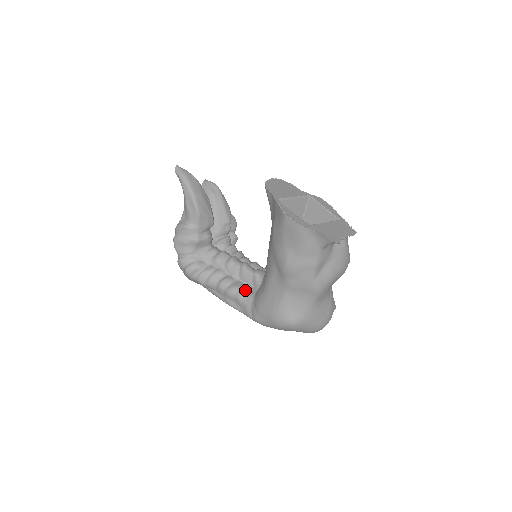
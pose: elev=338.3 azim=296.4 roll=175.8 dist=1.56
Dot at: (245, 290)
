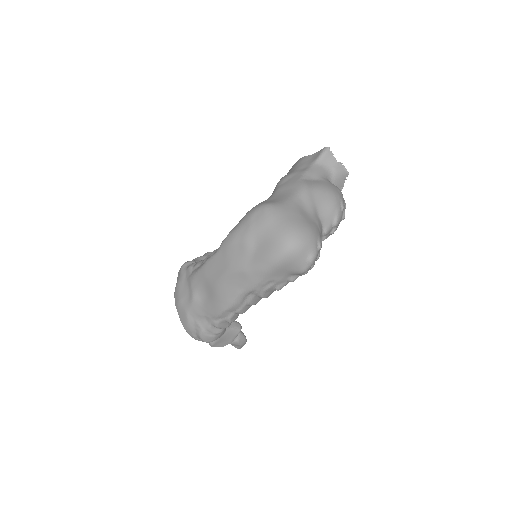
Dot at: occluded
